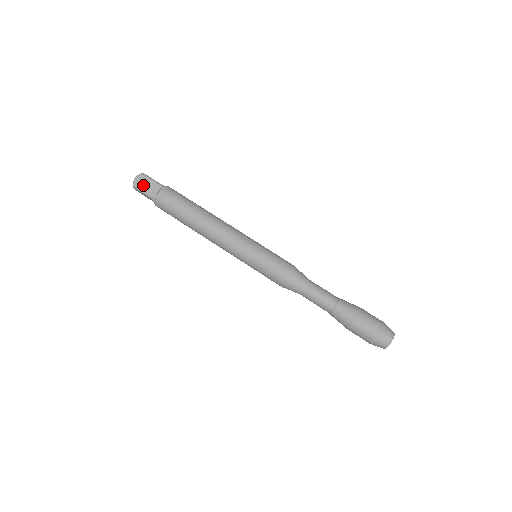
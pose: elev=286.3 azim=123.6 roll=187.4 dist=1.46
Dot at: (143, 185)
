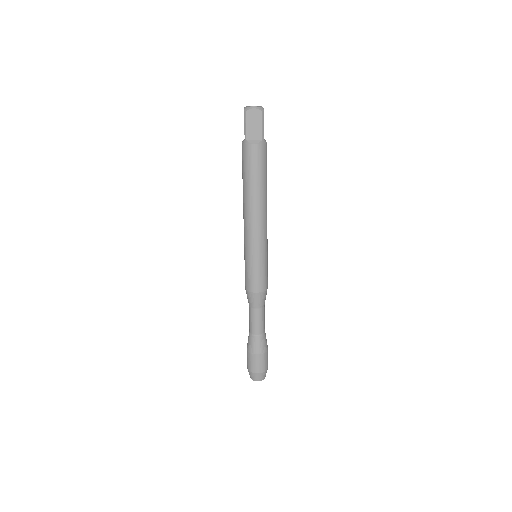
Dot at: (252, 121)
